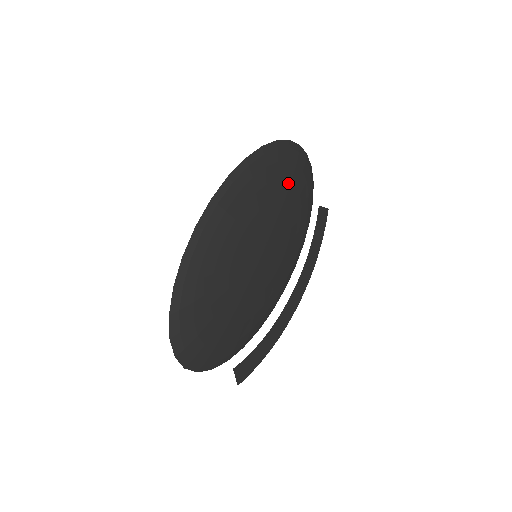
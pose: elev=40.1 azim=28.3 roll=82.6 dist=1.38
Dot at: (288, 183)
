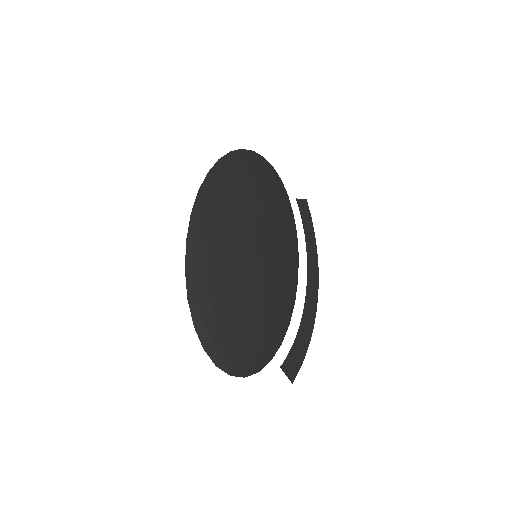
Dot at: (256, 182)
